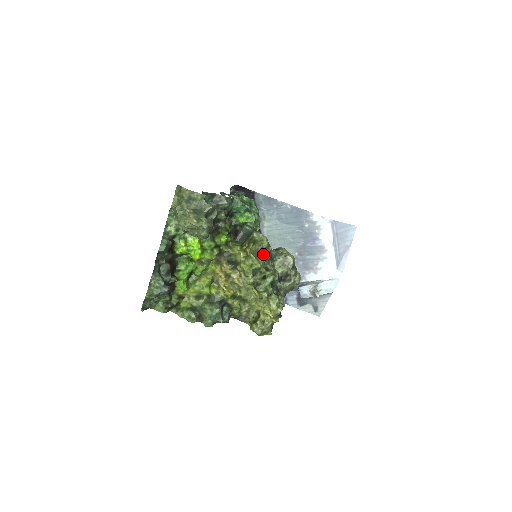
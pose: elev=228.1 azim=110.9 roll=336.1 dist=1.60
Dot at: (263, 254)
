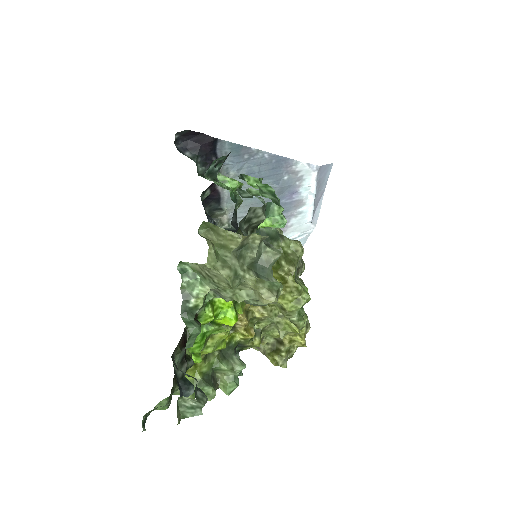
Dot at: (296, 270)
